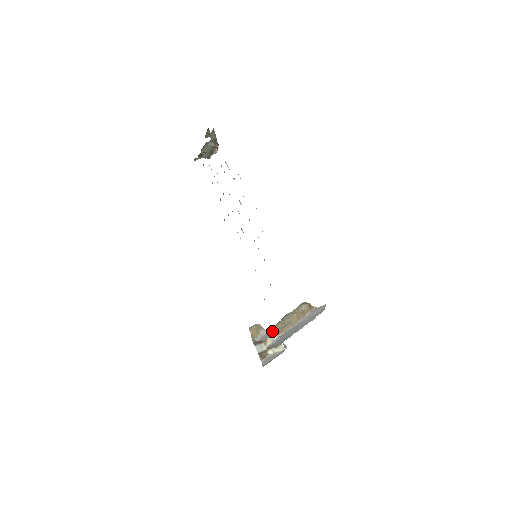
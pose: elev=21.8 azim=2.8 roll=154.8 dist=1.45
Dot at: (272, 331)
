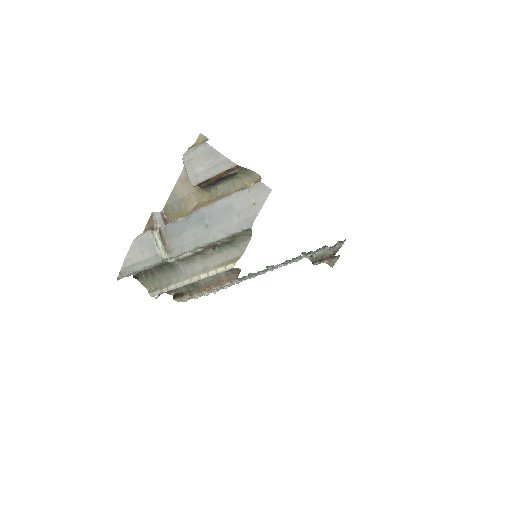
Dot at: (206, 152)
